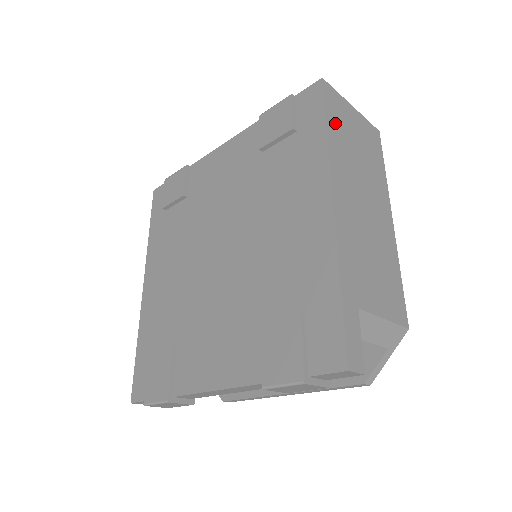
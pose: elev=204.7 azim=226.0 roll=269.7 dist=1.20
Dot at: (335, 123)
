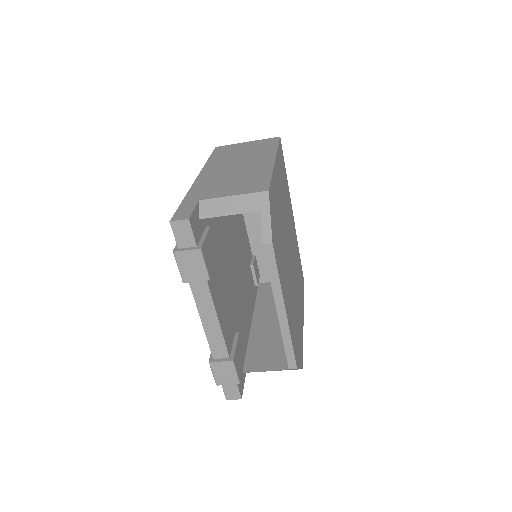
Dot at: (220, 154)
